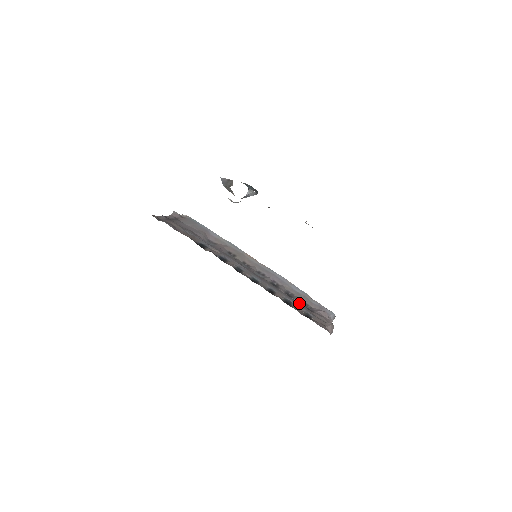
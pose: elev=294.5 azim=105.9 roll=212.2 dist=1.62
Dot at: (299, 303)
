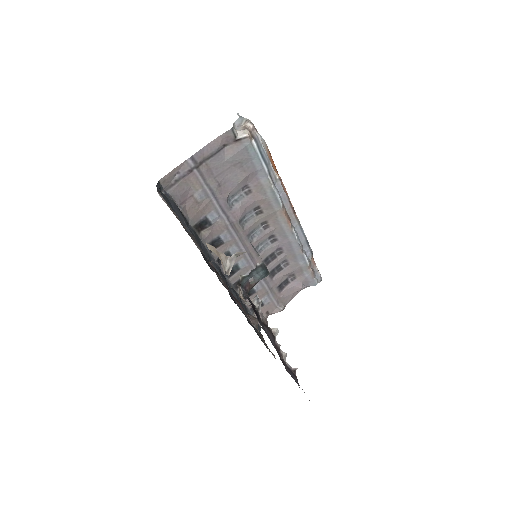
Dot at: (273, 284)
